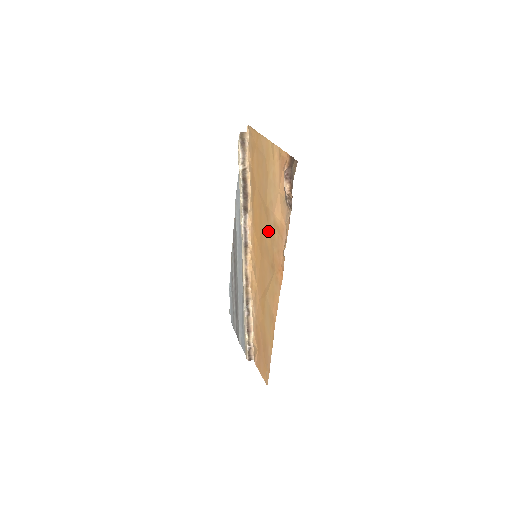
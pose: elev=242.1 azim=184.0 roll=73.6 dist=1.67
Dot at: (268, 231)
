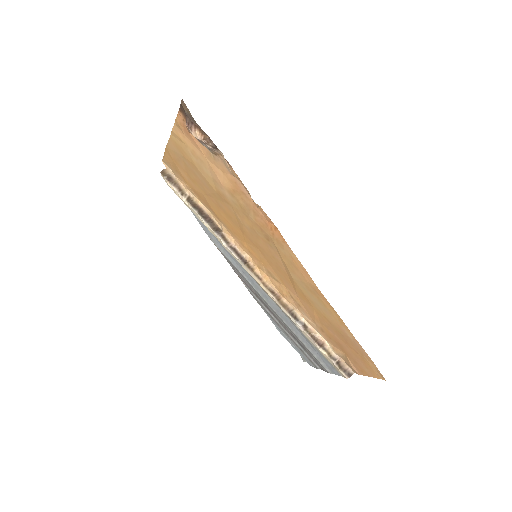
Dot at: (236, 212)
